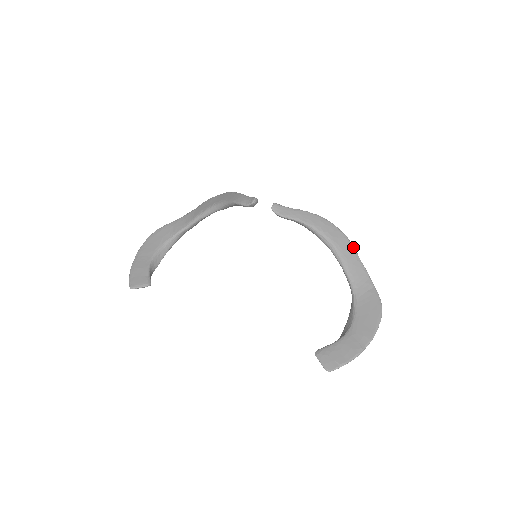
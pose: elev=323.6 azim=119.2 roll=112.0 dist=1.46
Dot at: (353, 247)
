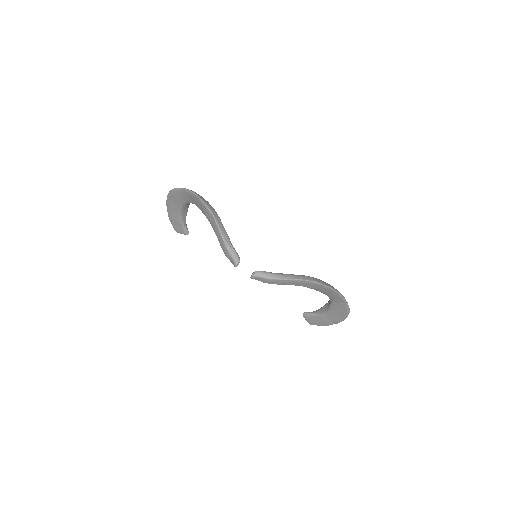
Dot at: (329, 288)
